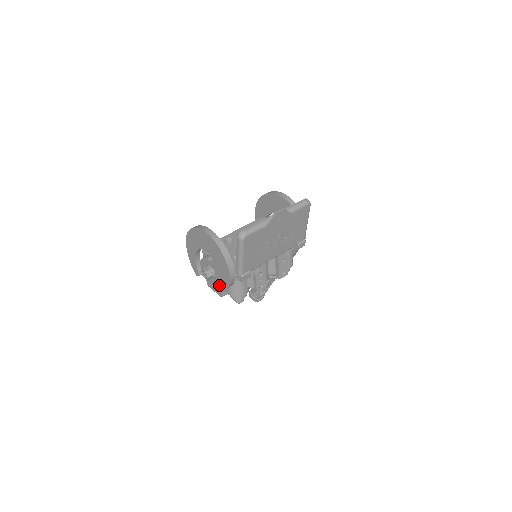
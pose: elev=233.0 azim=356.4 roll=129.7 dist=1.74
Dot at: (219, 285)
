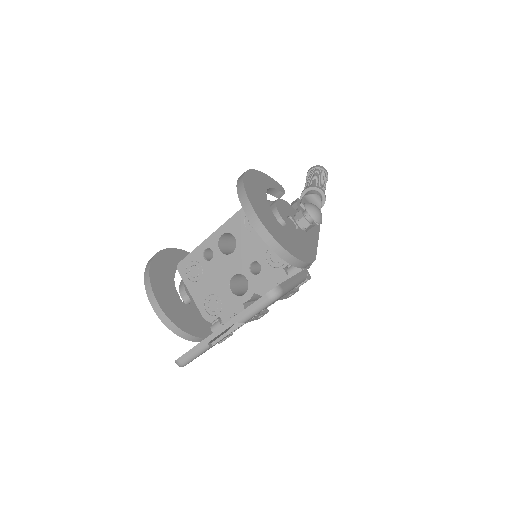
Dot at: occluded
